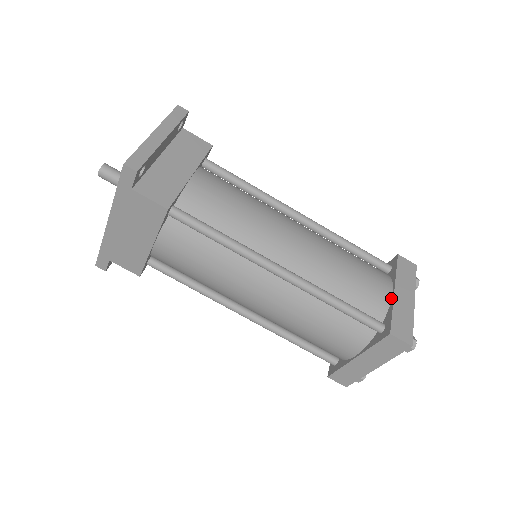
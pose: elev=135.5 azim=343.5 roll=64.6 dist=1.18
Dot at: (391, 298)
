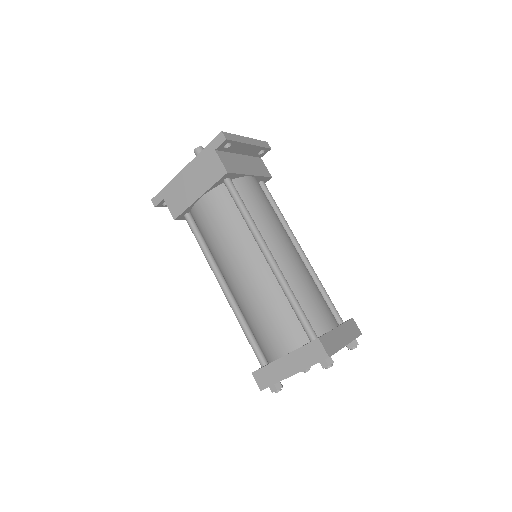
Dot at: (332, 329)
